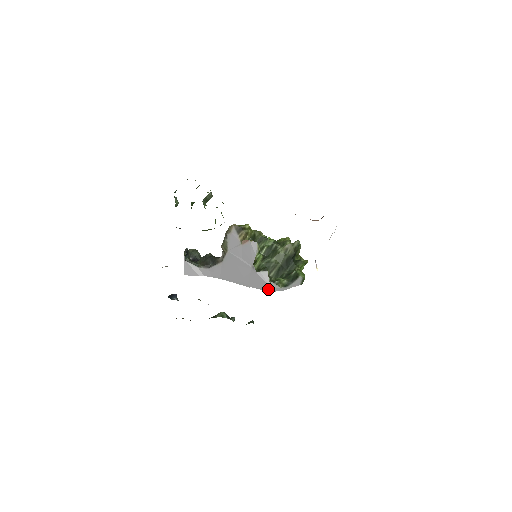
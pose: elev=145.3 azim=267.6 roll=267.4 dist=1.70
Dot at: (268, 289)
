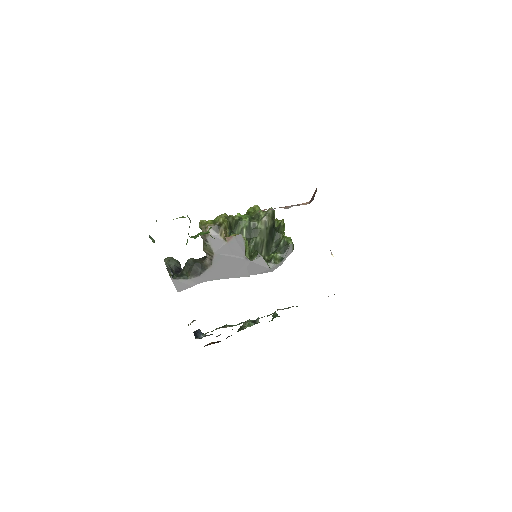
Dot at: (268, 271)
